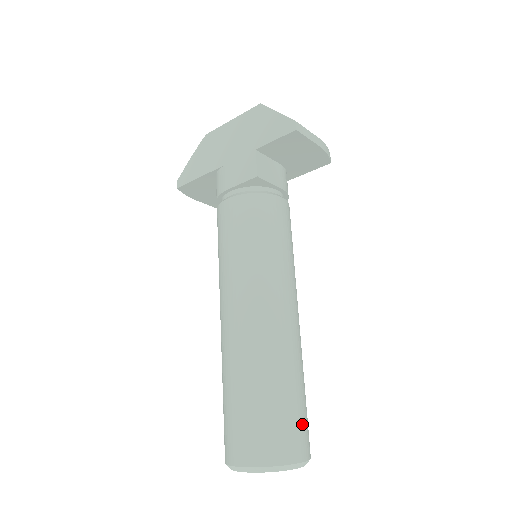
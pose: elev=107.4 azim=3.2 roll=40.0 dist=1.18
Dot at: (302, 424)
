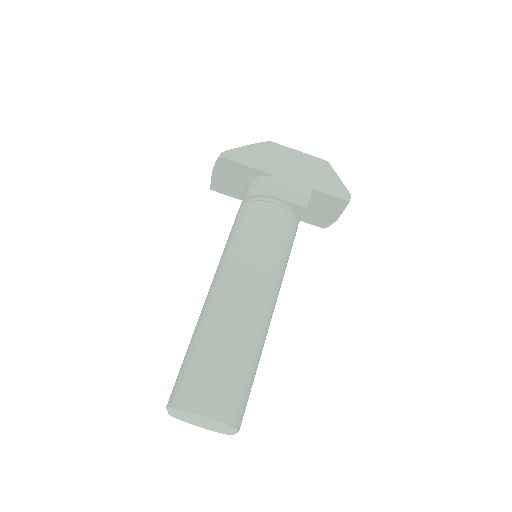
Dot at: occluded
